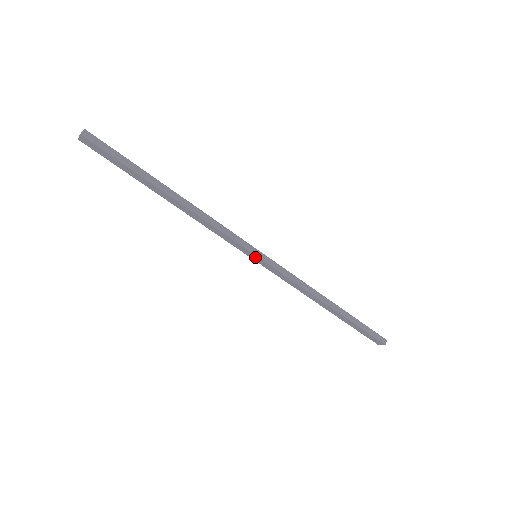
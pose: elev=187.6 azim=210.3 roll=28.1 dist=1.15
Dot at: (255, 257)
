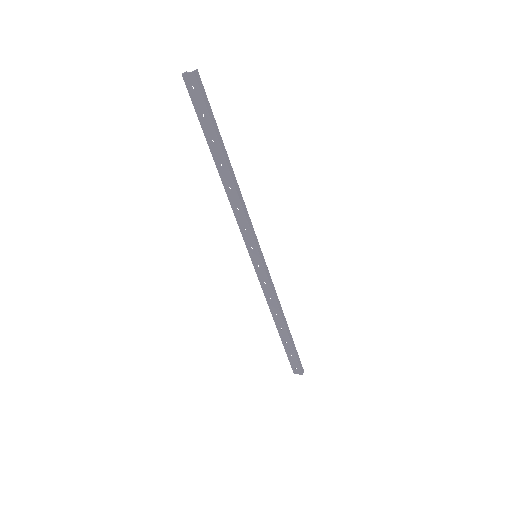
Dot at: (256, 256)
